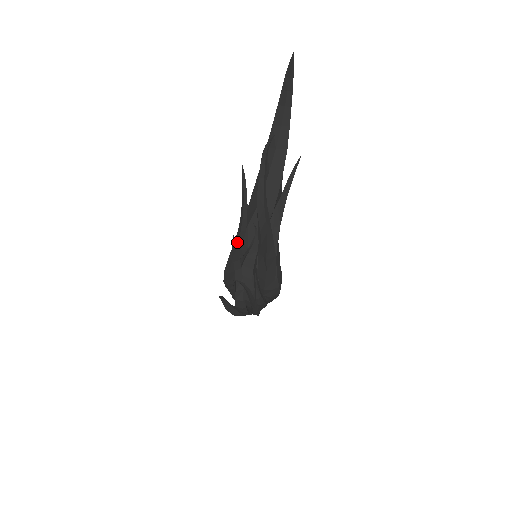
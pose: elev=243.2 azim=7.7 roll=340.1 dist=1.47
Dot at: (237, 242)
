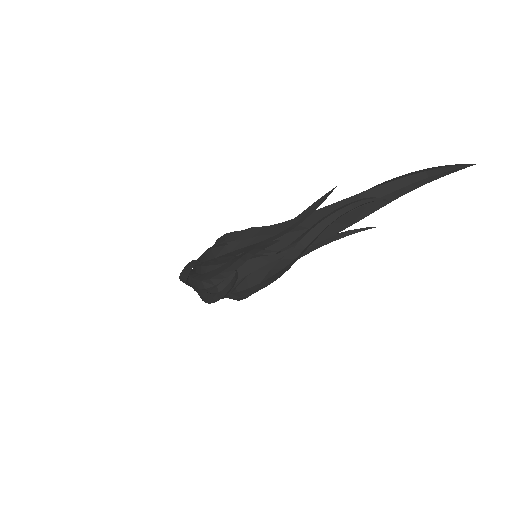
Dot at: (266, 238)
